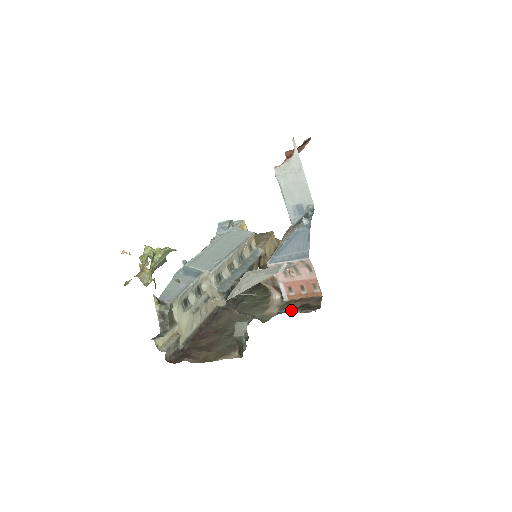
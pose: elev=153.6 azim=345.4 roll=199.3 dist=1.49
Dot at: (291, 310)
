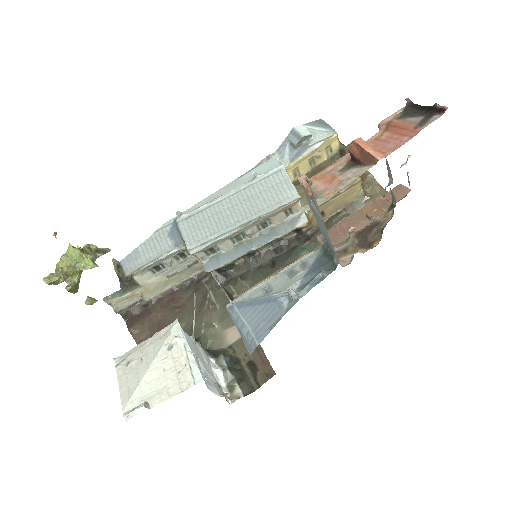
Dot at: (238, 359)
